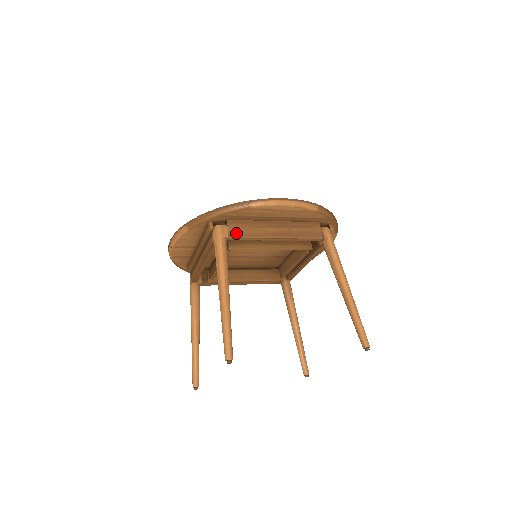
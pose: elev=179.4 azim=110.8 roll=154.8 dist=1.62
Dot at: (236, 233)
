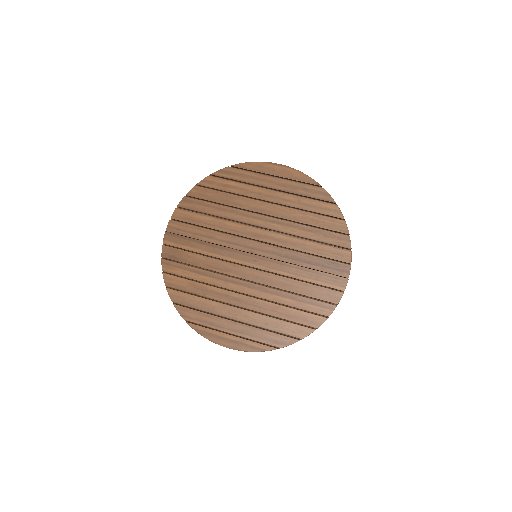
Dot at: occluded
